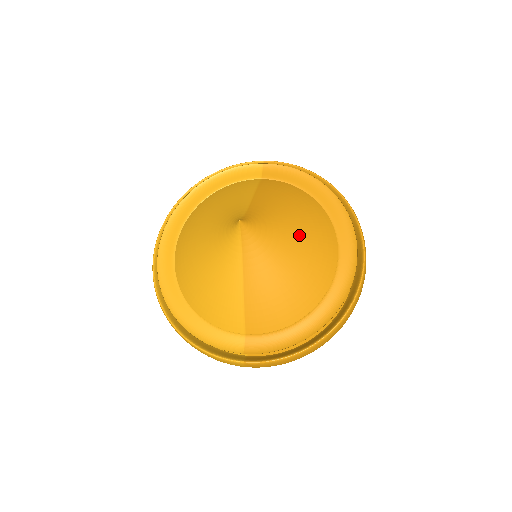
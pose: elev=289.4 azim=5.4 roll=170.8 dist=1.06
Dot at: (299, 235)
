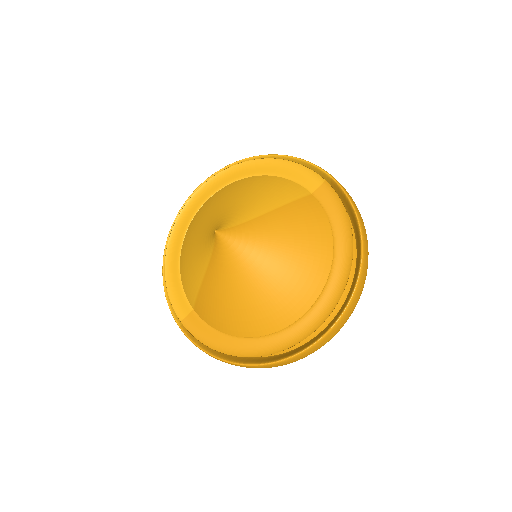
Dot at: (274, 275)
